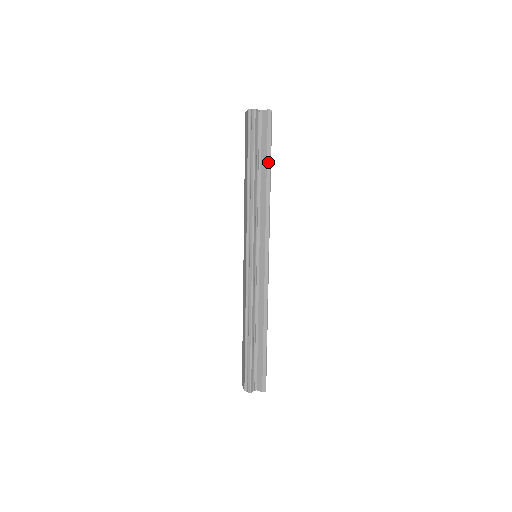
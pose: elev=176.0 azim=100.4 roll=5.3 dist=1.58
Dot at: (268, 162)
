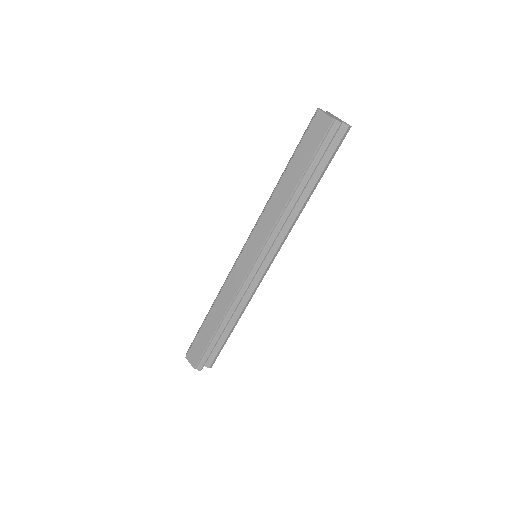
Dot at: (320, 178)
